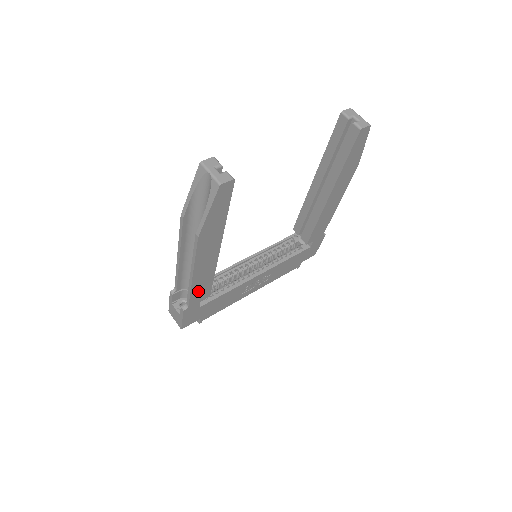
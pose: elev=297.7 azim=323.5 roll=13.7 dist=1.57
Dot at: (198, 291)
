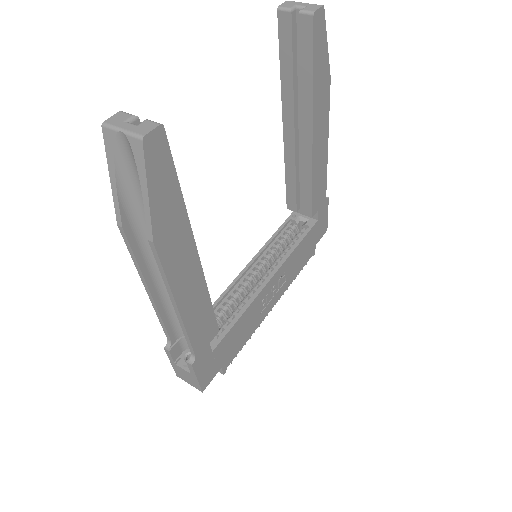
Dot at: (198, 329)
